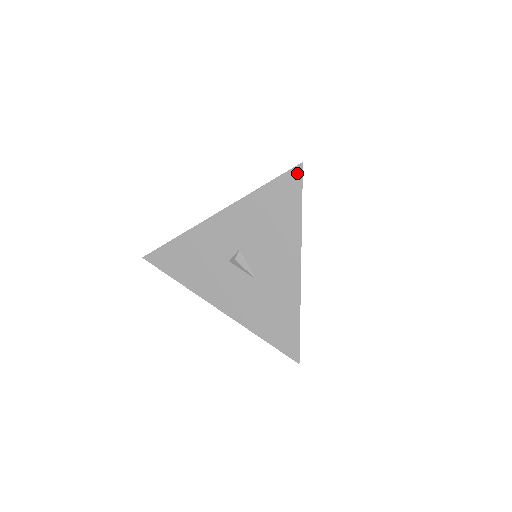
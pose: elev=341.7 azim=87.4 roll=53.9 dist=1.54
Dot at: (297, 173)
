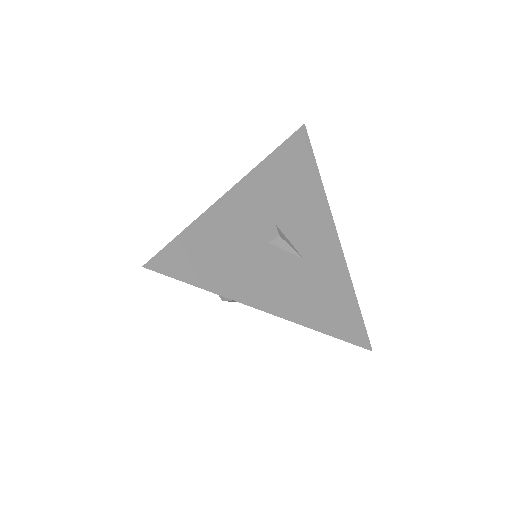
Dot at: (303, 134)
